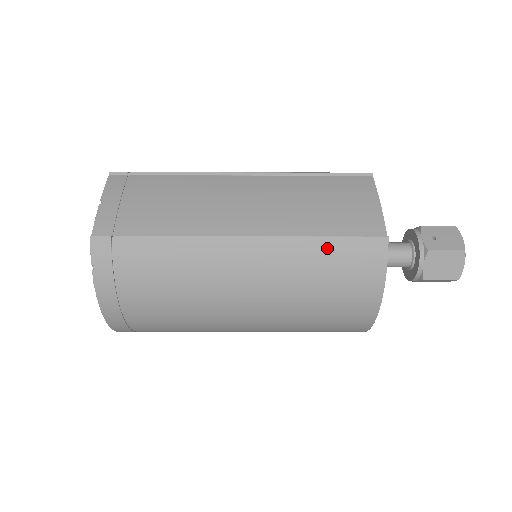
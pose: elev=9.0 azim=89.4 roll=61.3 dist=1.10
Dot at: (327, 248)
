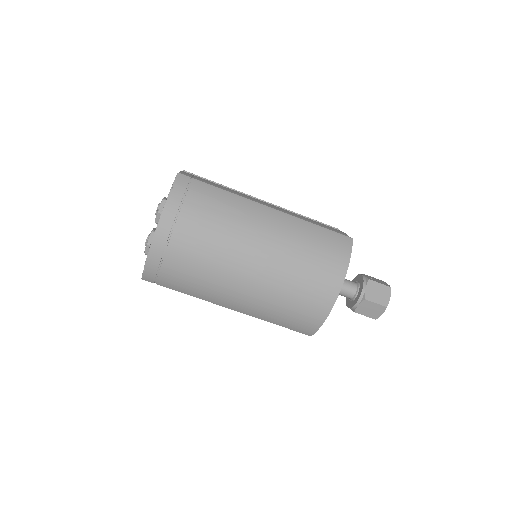
Dot at: (318, 231)
